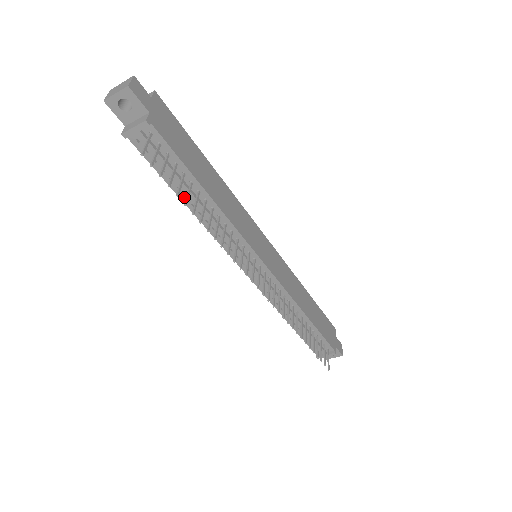
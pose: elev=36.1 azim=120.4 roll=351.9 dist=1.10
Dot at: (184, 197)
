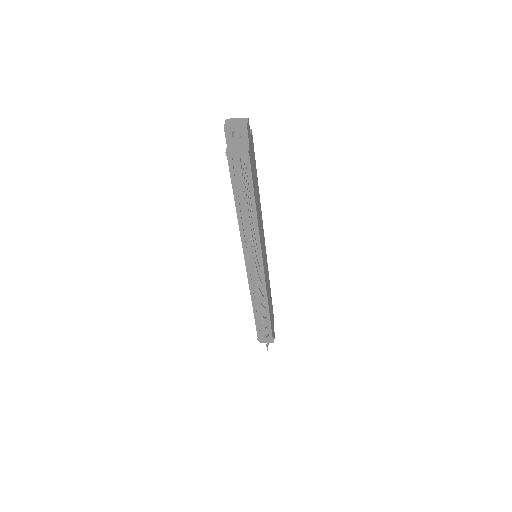
Dot at: (238, 204)
